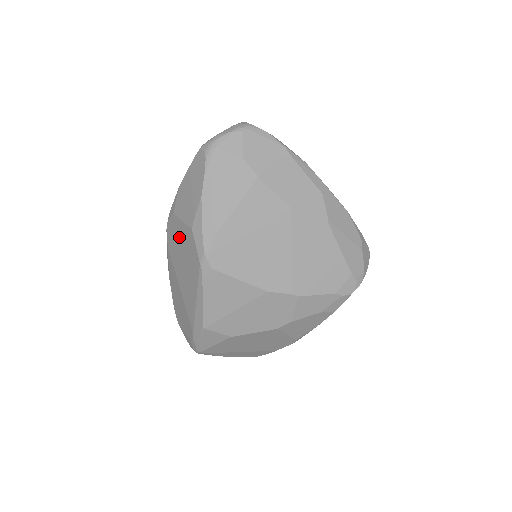
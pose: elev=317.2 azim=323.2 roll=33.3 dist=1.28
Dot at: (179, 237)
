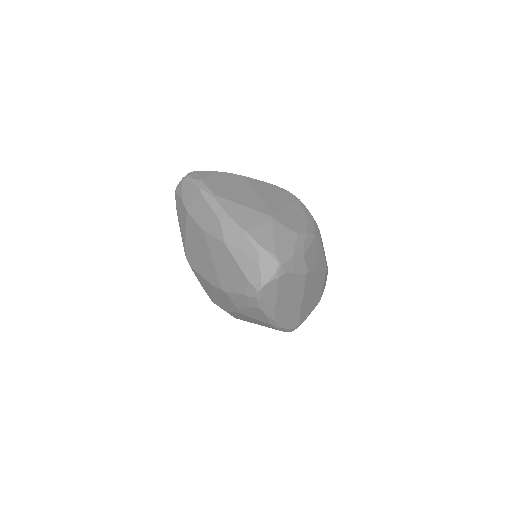
Dot at: occluded
